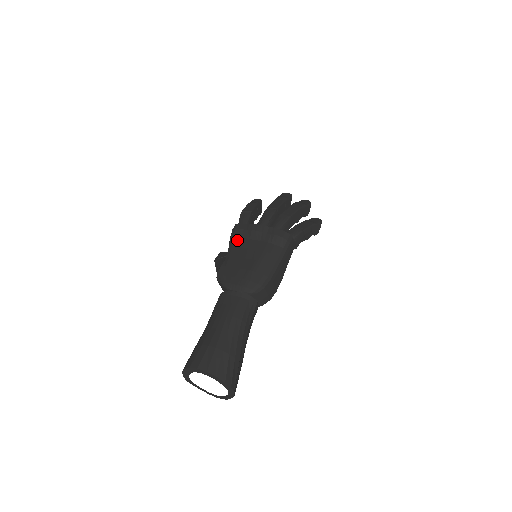
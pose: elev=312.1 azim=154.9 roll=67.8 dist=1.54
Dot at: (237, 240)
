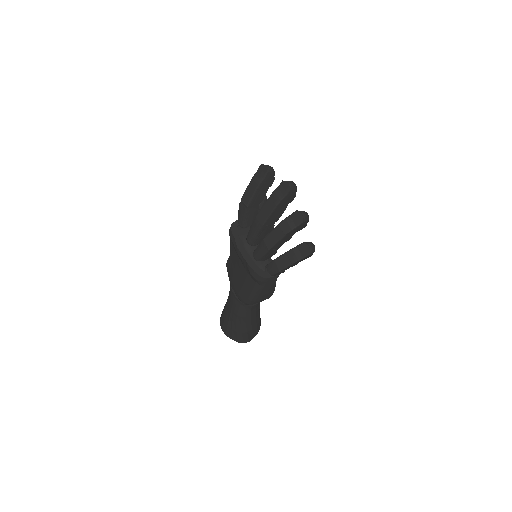
Dot at: (232, 246)
